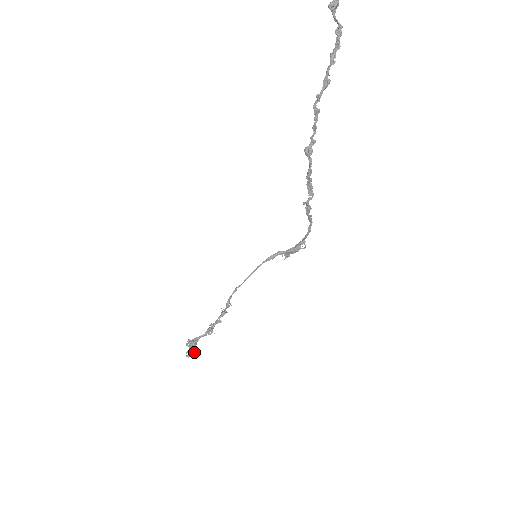
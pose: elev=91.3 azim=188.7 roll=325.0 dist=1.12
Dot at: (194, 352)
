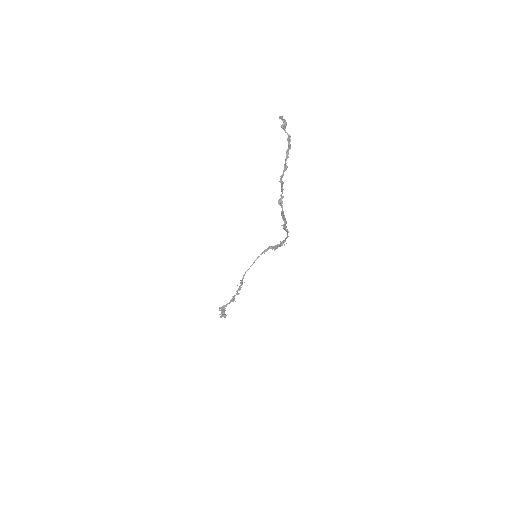
Dot at: (225, 314)
